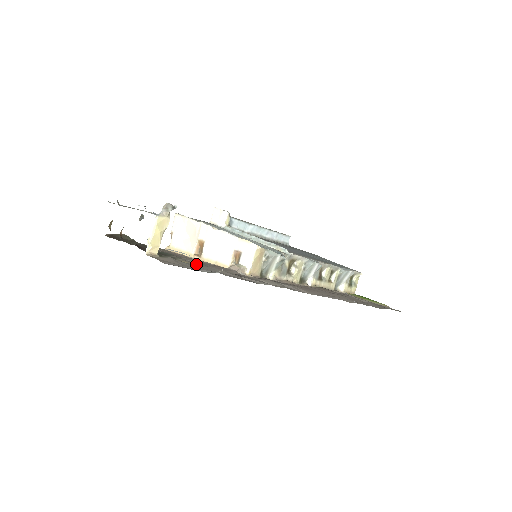
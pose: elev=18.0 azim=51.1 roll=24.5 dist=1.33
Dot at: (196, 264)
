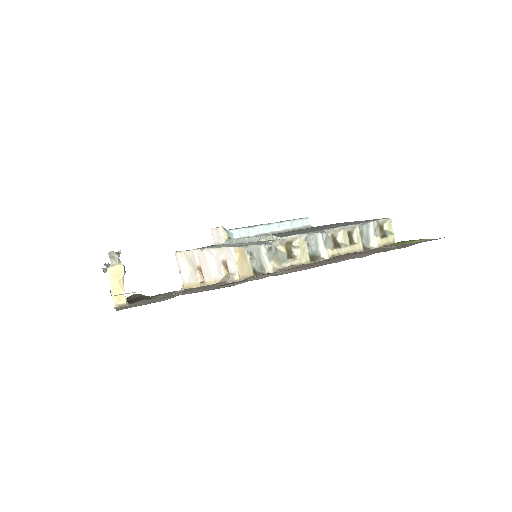
Dot at: occluded
